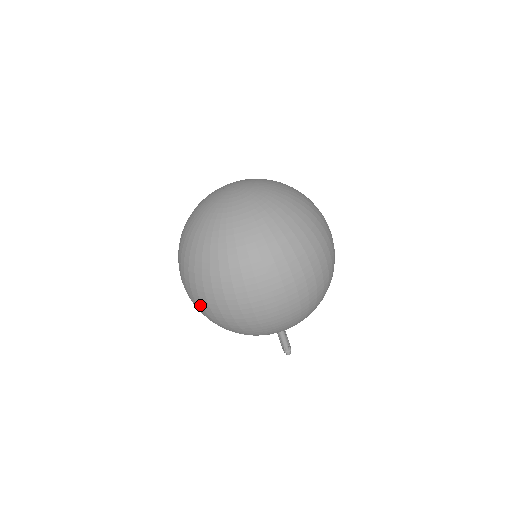
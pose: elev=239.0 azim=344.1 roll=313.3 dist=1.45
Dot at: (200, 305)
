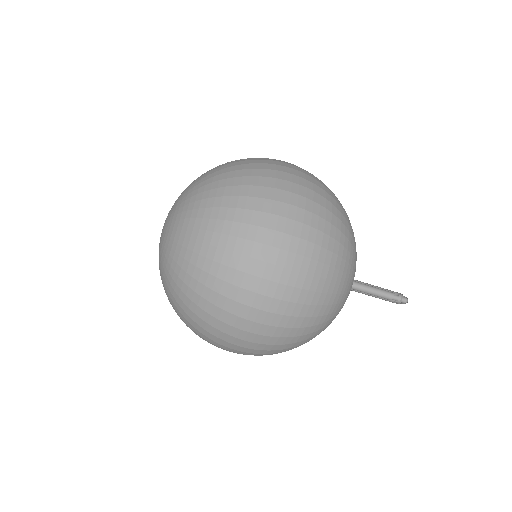
Dot at: occluded
